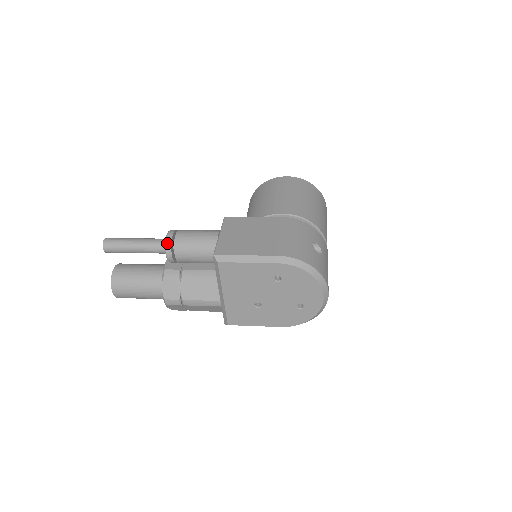
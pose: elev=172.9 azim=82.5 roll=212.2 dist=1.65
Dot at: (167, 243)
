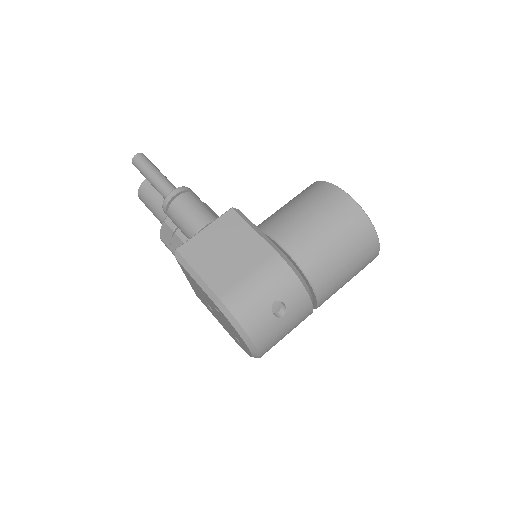
Dot at: (165, 201)
